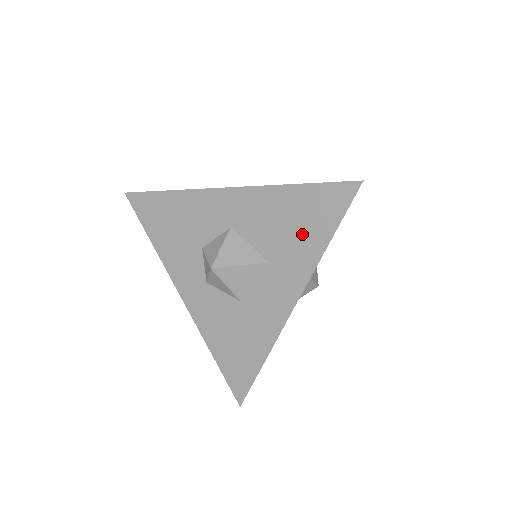
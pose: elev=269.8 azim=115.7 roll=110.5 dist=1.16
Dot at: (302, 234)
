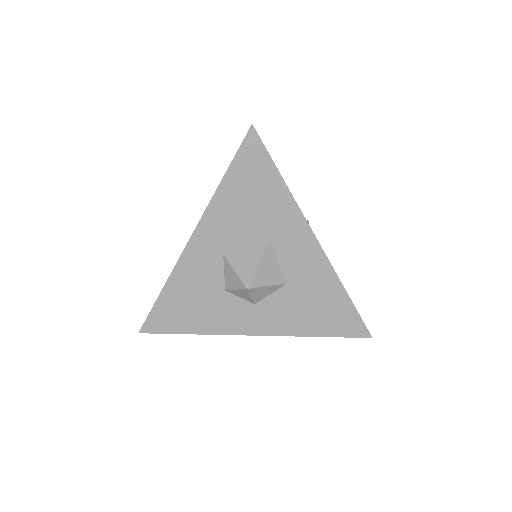
Dot at: (264, 198)
